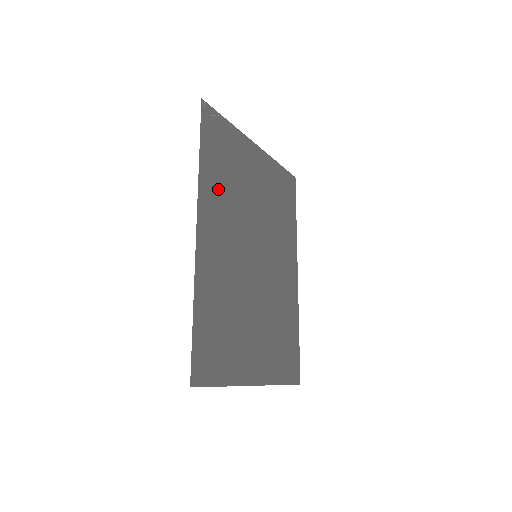
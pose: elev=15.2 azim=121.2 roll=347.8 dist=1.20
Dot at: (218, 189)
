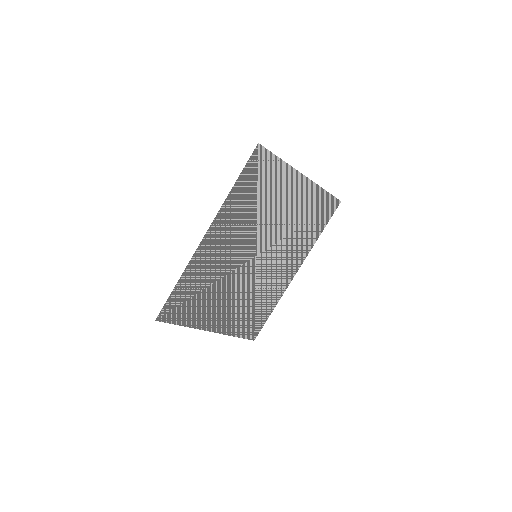
Dot at: (241, 209)
